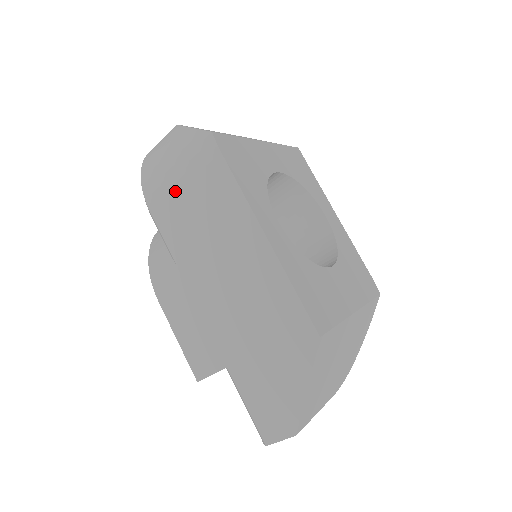
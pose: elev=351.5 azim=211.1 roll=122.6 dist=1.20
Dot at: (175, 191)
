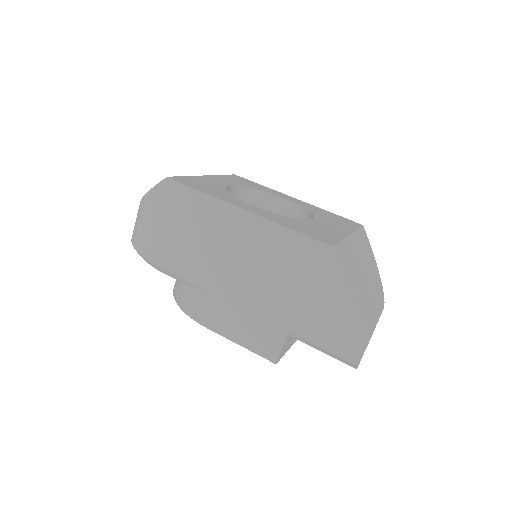
Dot at: (167, 236)
